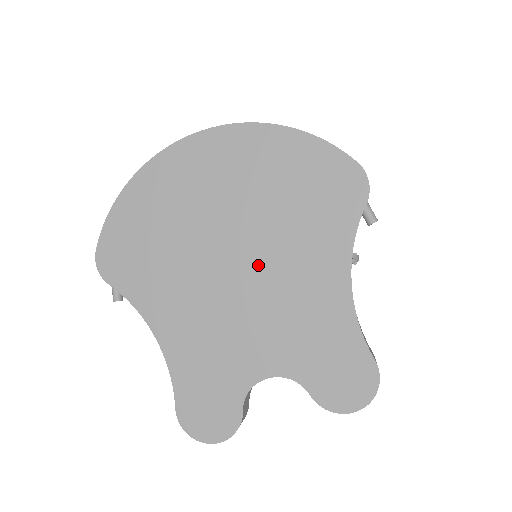
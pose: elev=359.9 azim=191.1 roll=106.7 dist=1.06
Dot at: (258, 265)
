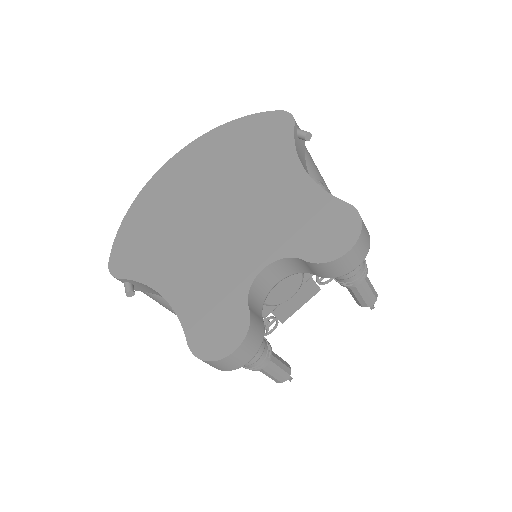
Dot at: (230, 200)
